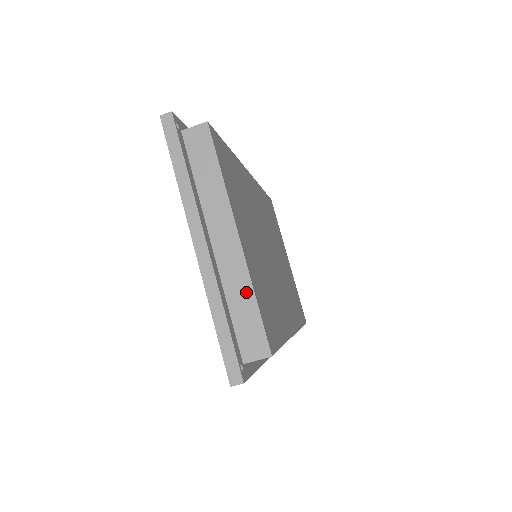
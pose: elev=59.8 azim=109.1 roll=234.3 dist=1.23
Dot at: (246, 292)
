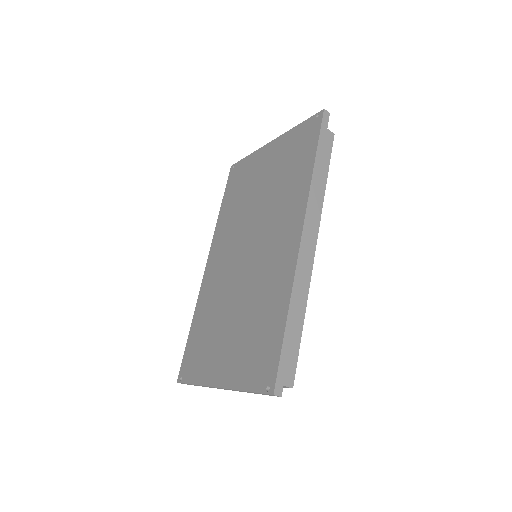
Dot at: occluded
